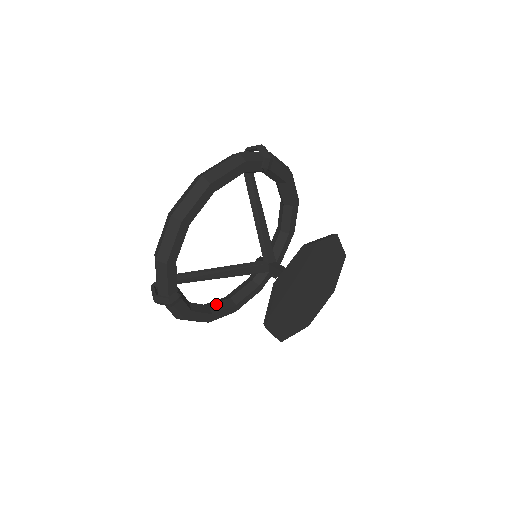
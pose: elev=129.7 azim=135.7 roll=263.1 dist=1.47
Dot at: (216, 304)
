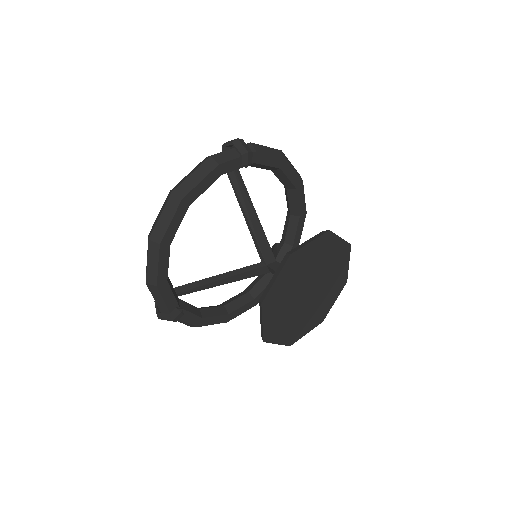
Dot at: (232, 302)
